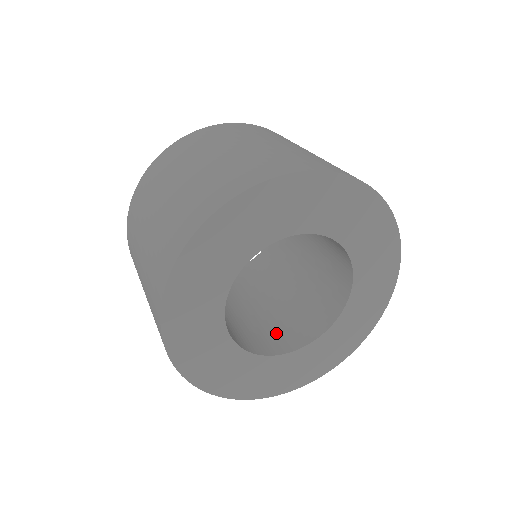
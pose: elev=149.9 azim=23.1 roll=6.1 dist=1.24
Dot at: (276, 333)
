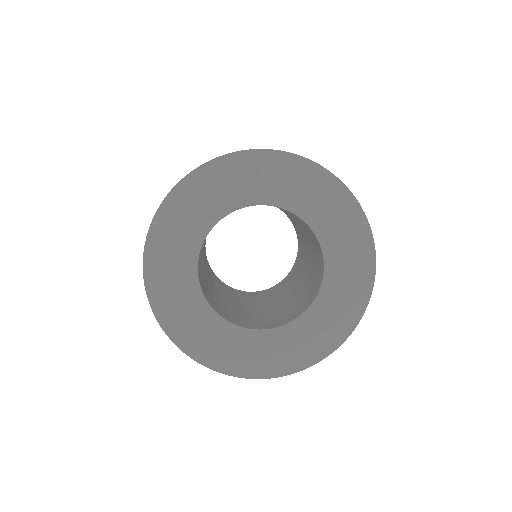
Dot at: (279, 316)
